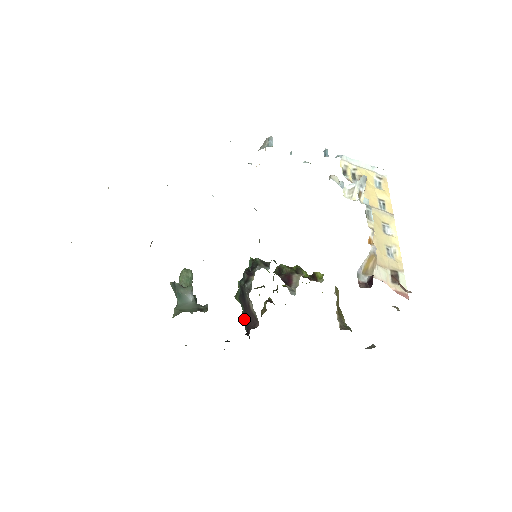
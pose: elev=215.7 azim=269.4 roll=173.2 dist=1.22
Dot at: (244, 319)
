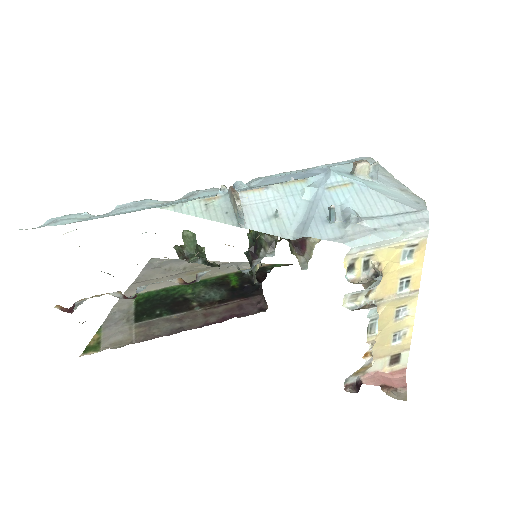
Dot at: occluded
